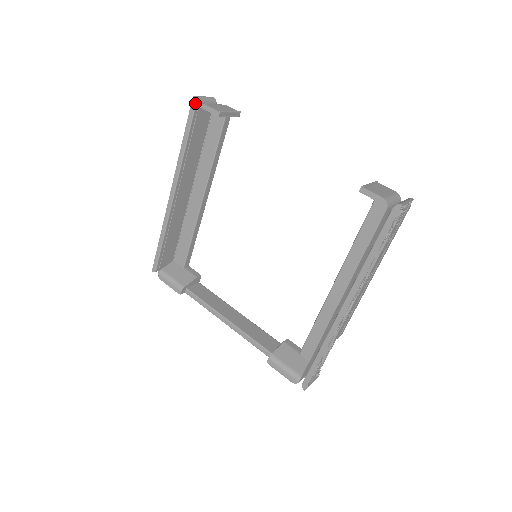
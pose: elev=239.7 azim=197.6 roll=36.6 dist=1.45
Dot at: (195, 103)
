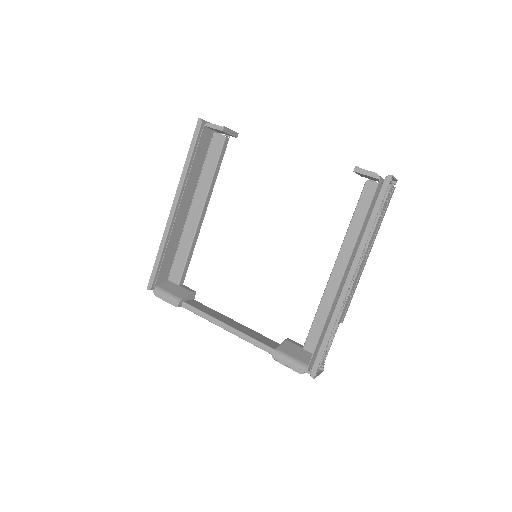
Dot at: (201, 123)
